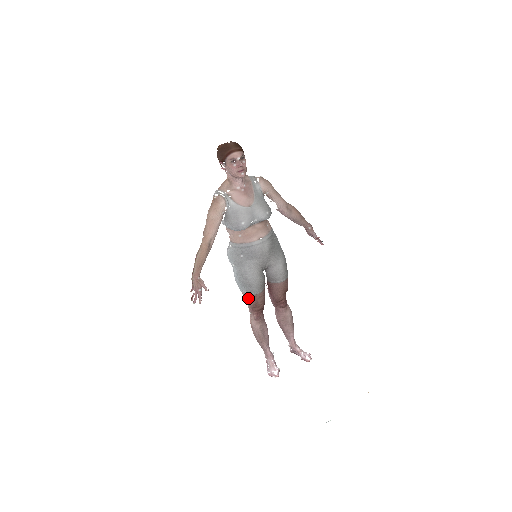
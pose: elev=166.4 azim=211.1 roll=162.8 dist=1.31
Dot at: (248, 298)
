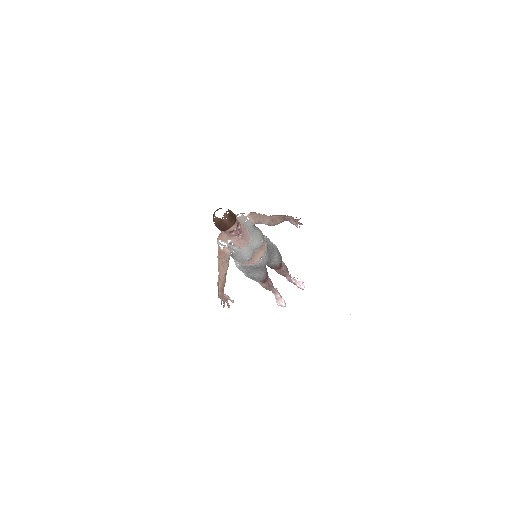
Dot at: occluded
